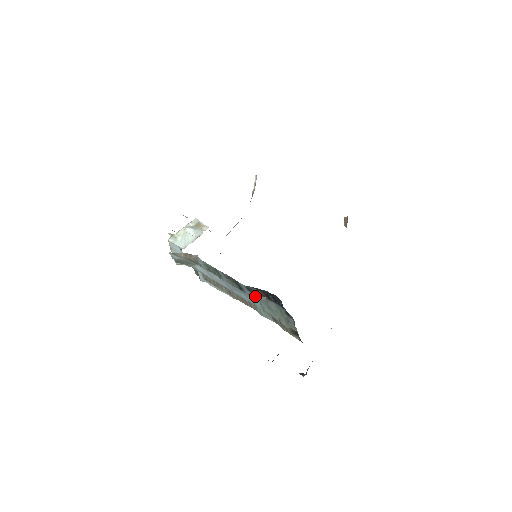
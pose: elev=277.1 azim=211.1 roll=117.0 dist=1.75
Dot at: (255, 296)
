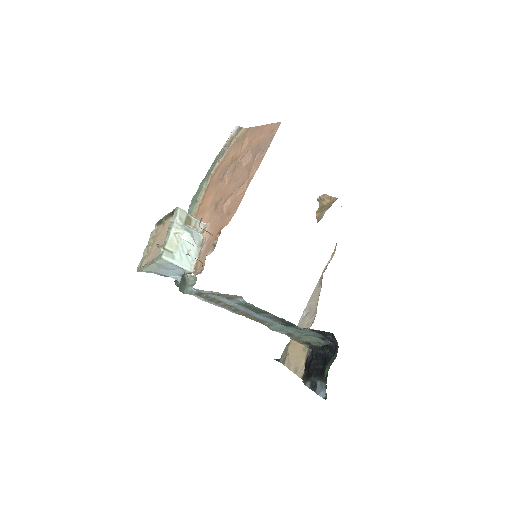
Dot at: occluded
